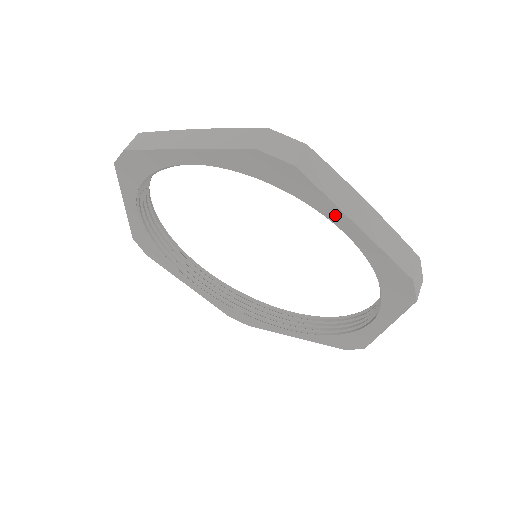
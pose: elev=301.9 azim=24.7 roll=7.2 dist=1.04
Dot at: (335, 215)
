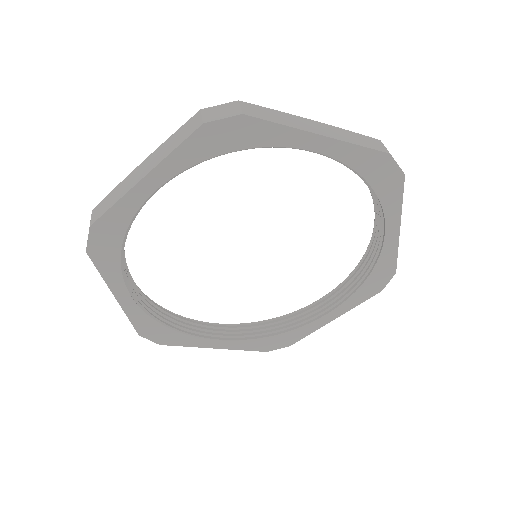
Dot at: (298, 139)
